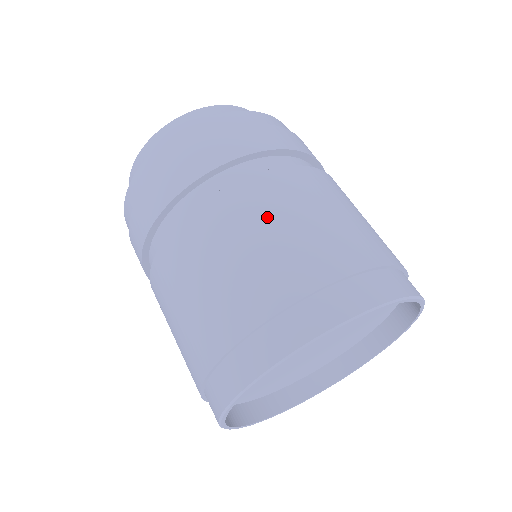
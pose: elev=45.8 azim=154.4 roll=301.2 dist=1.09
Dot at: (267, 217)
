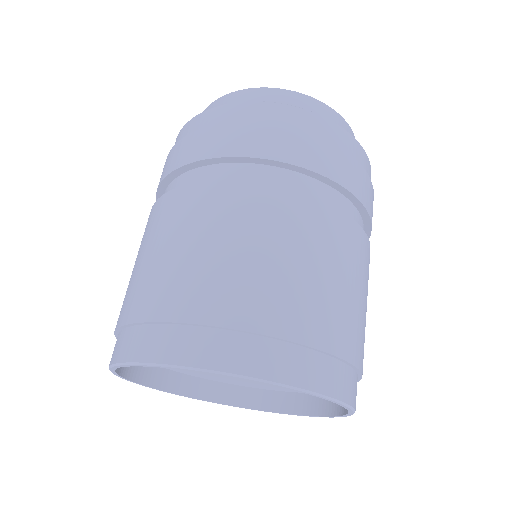
Dot at: (176, 231)
